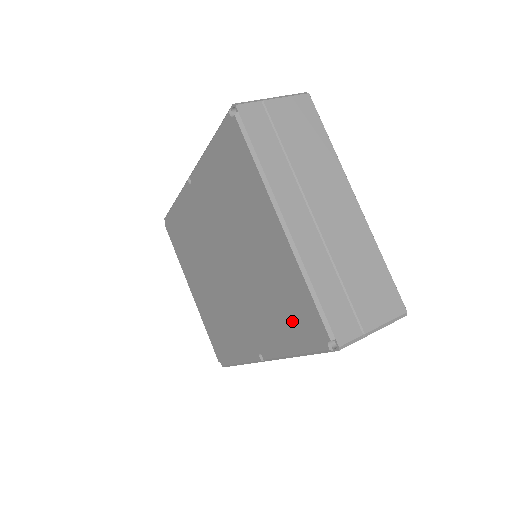
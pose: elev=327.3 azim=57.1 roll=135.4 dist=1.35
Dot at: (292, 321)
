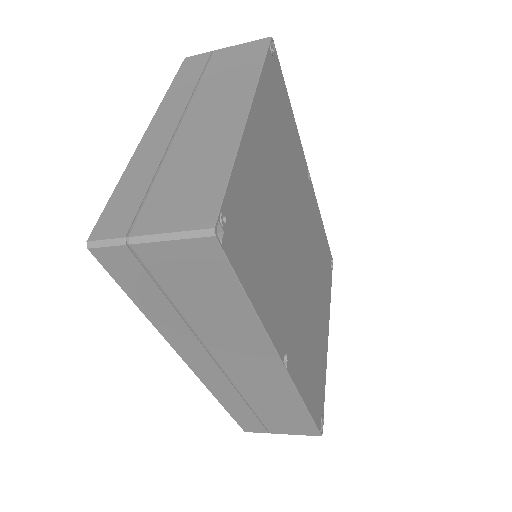
Dot at: occluded
